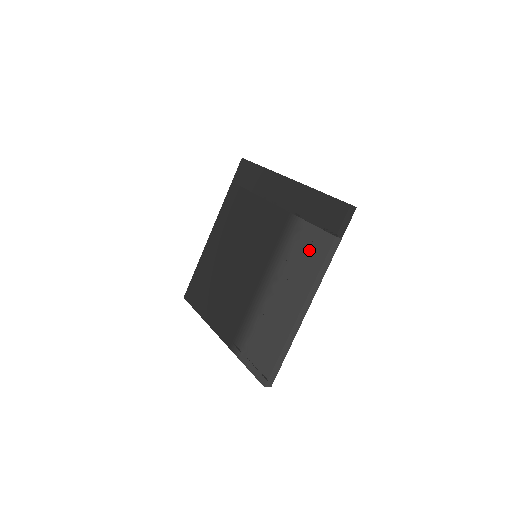
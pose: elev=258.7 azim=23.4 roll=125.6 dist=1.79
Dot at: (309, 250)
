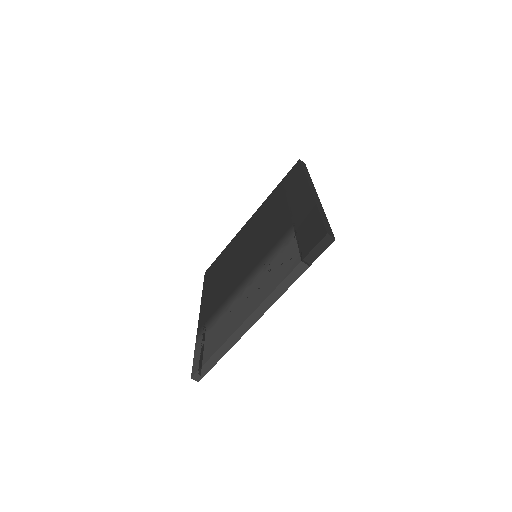
Dot at: (281, 266)
